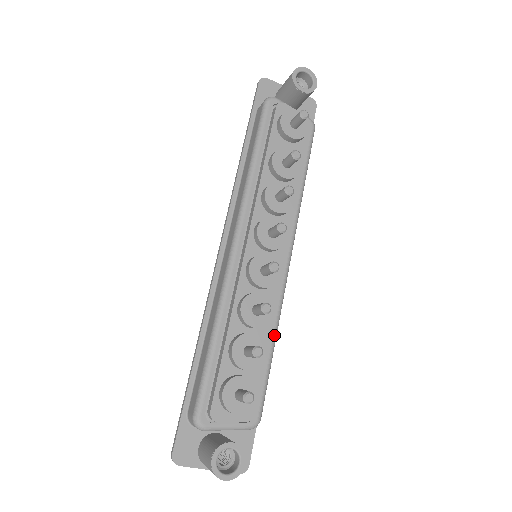
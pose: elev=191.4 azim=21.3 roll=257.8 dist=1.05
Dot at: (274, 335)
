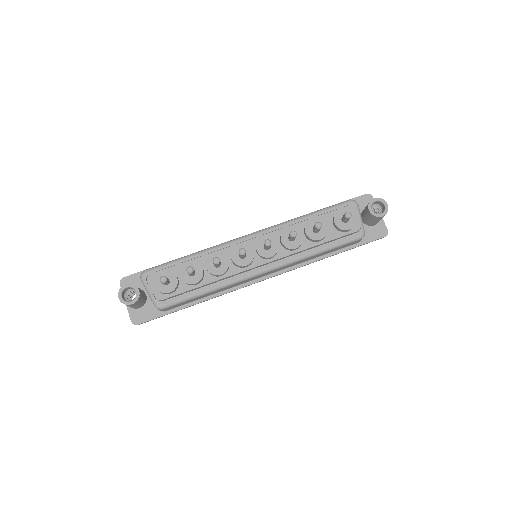
Dot at: (213, 288)
